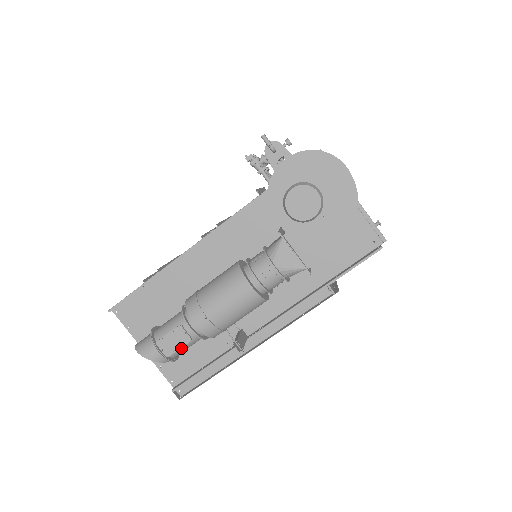
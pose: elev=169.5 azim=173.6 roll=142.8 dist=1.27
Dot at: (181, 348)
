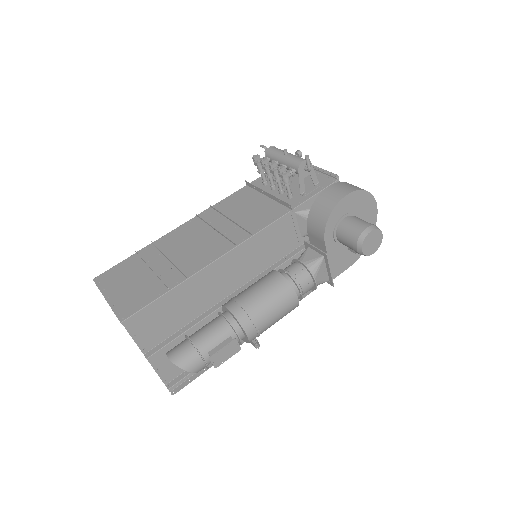
Dot at: occluded
